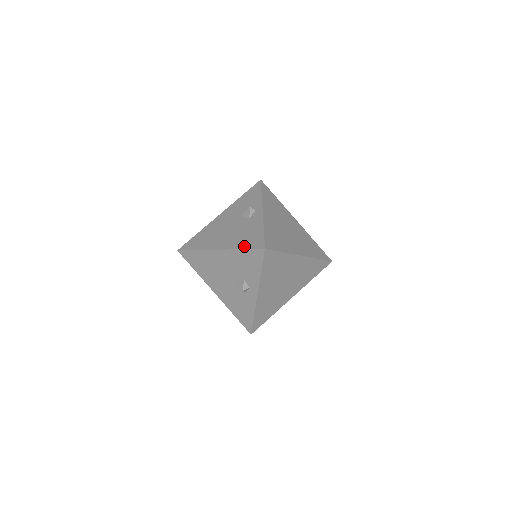
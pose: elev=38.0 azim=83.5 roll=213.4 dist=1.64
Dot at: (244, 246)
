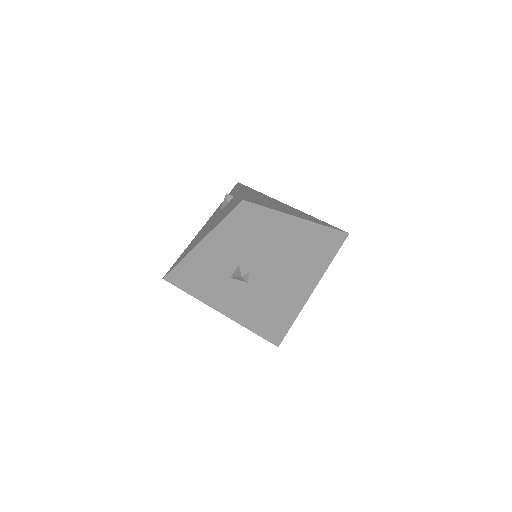
Dot at: (223, 217)
